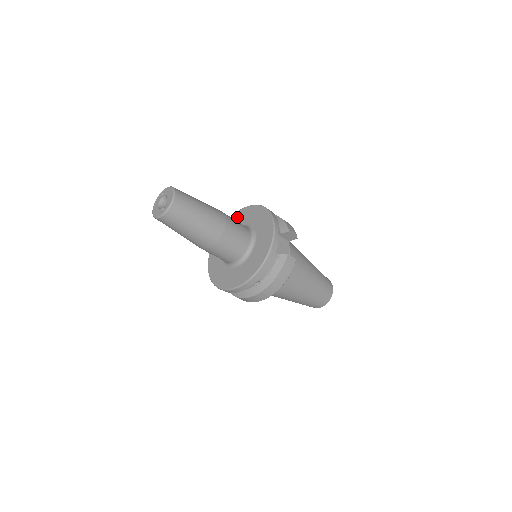
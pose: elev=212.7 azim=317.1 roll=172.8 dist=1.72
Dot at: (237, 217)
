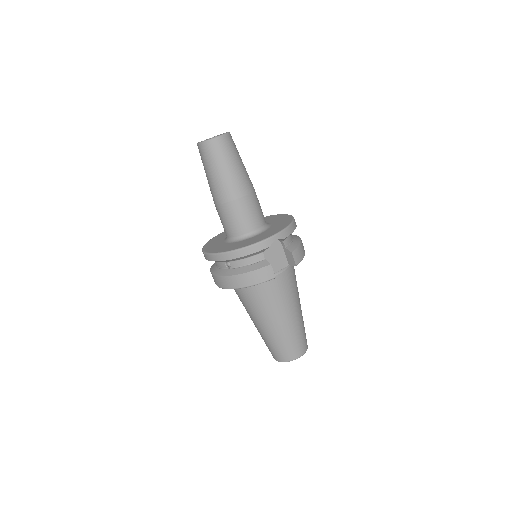
Dot at: (273, 217)
